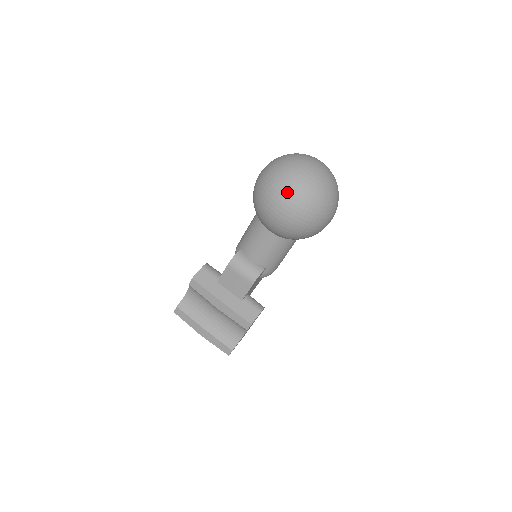
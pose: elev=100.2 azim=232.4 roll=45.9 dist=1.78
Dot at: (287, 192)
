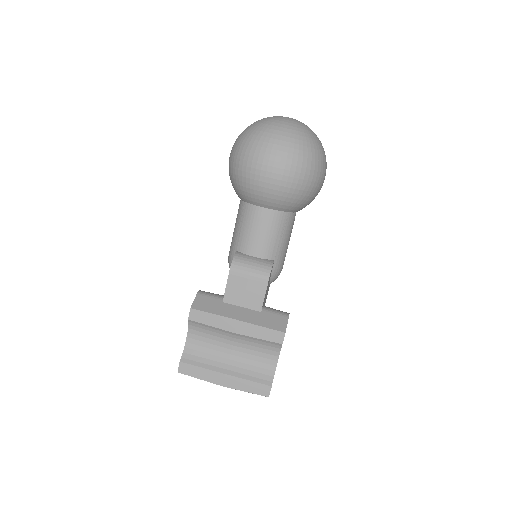
Dot at: (274, 143)
